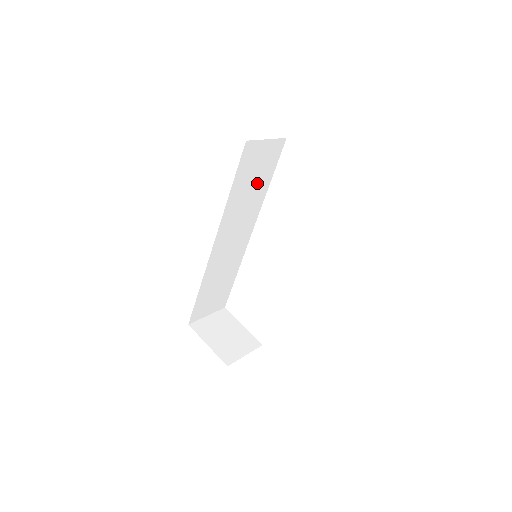
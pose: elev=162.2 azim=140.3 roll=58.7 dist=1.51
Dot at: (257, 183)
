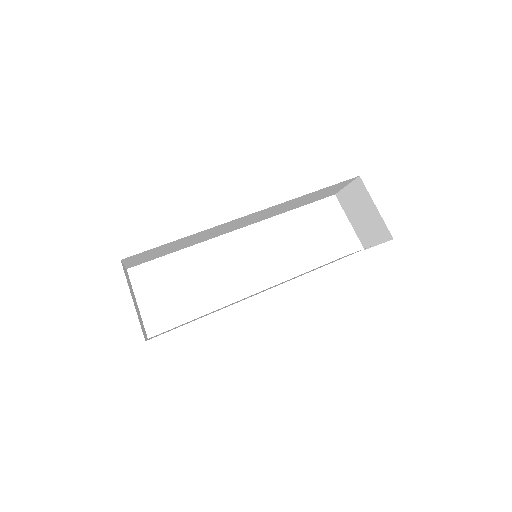
Dot at: (302, 202)
